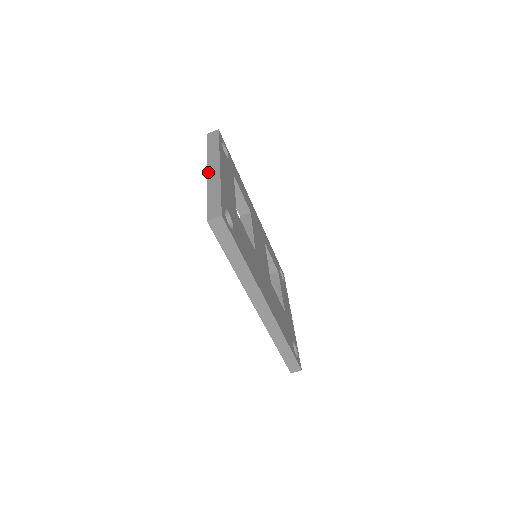
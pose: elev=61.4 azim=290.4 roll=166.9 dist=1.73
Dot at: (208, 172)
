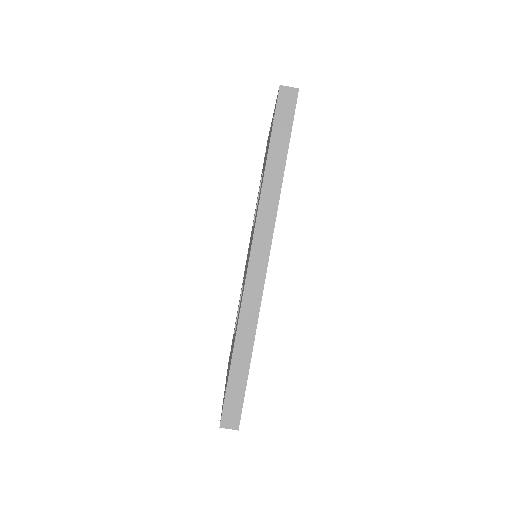
Dot at: occluded
